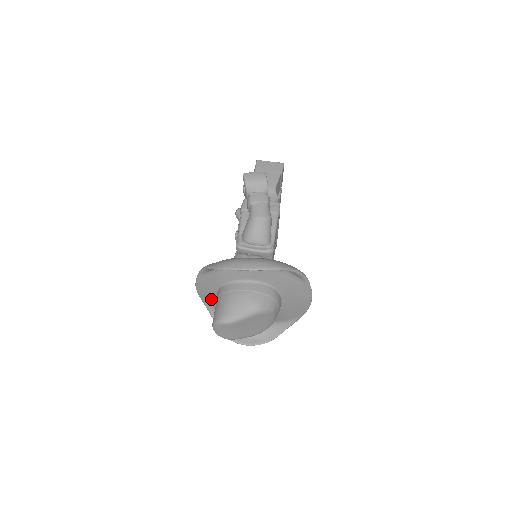
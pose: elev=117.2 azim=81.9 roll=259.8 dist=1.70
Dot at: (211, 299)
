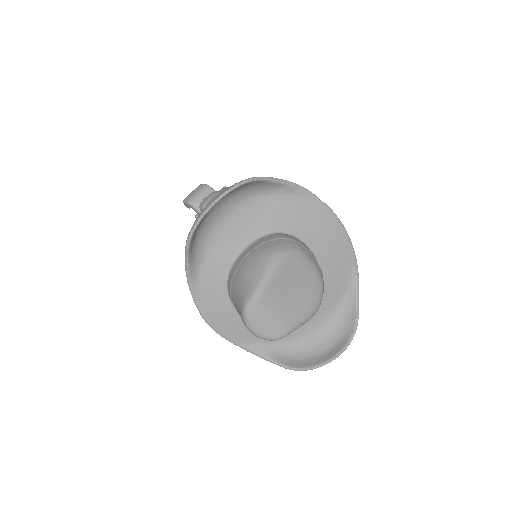
Dot at: (238, 326)
